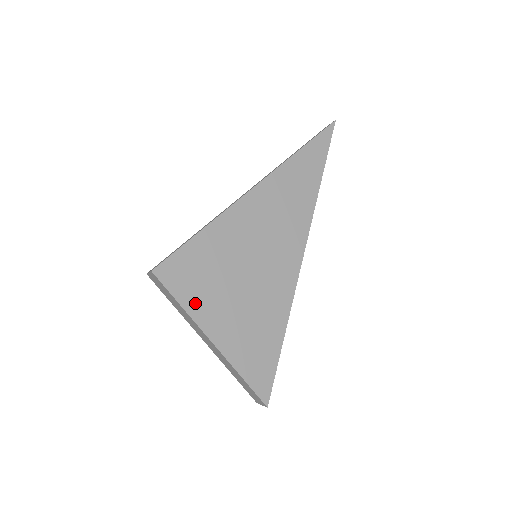
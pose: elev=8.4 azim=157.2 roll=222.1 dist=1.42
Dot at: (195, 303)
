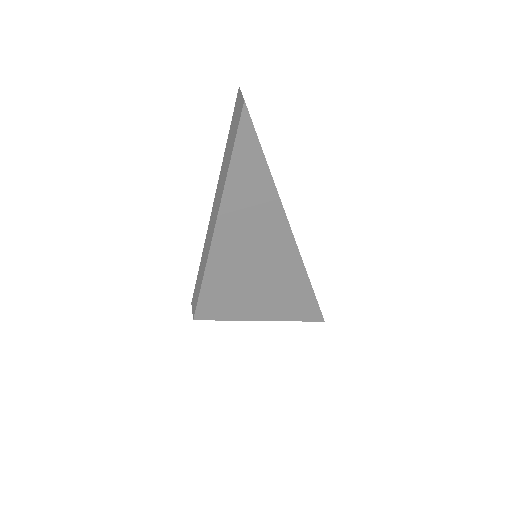
Dot at: (235, 314)
